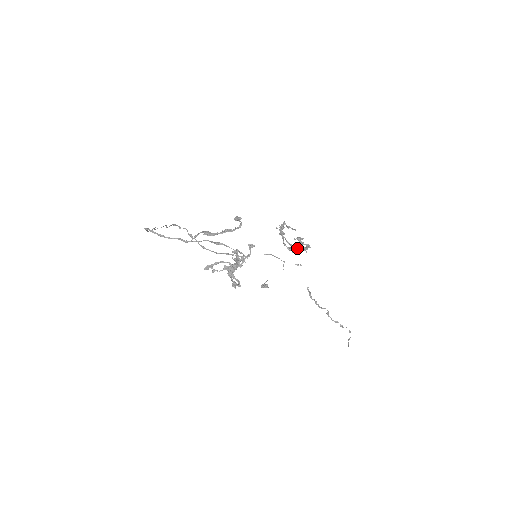
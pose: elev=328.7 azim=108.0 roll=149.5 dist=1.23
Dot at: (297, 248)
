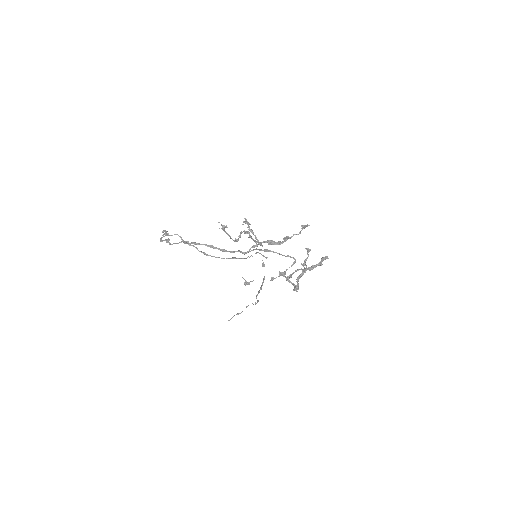
Dot at: occluded
